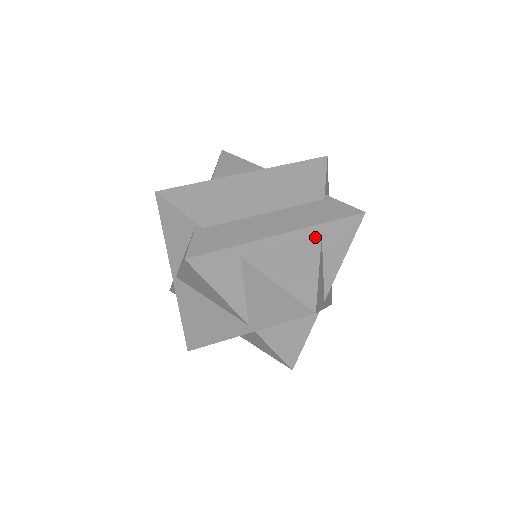
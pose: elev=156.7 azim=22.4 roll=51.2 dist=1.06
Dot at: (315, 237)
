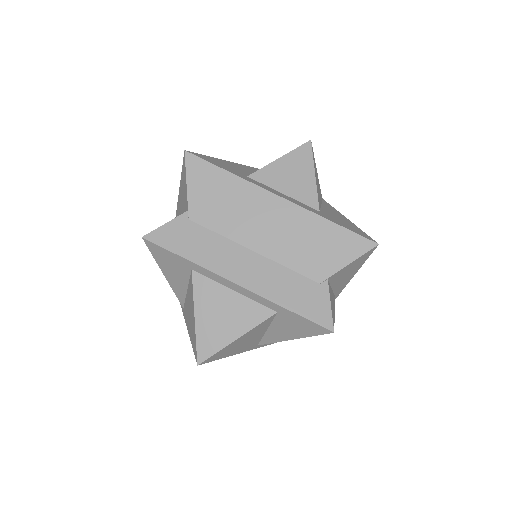
Dot at: (269, 309)
